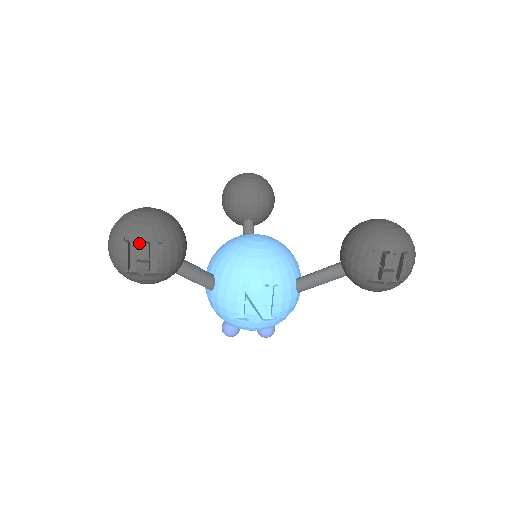
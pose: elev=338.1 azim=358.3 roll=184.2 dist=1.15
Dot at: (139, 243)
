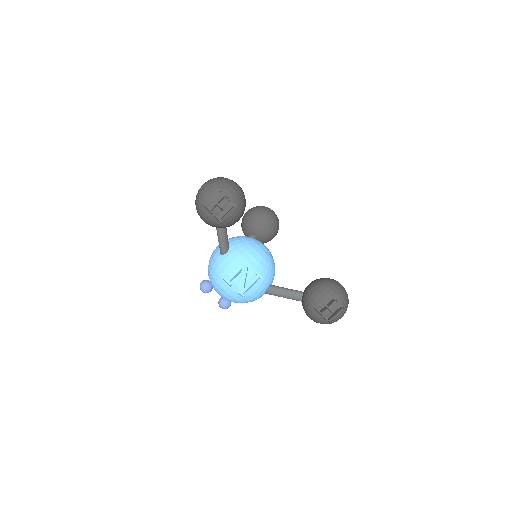
Dot at: (227, 198)
